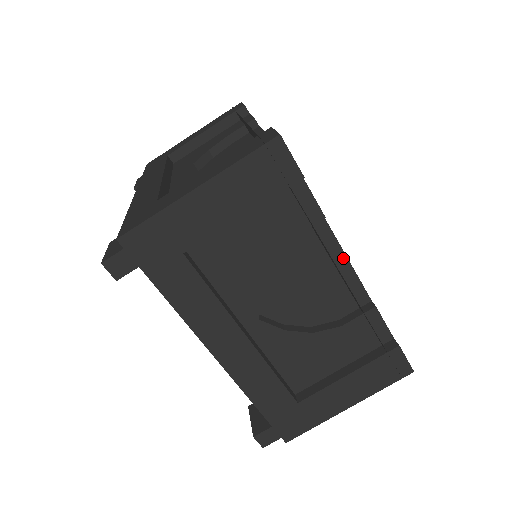
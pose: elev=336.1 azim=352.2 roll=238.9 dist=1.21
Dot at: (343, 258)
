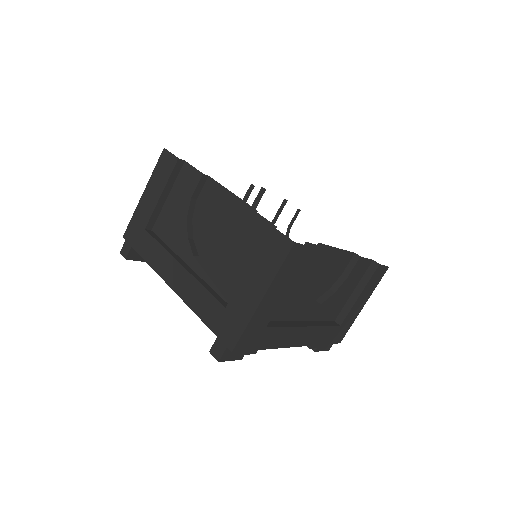
Dot at: (229, 193)
